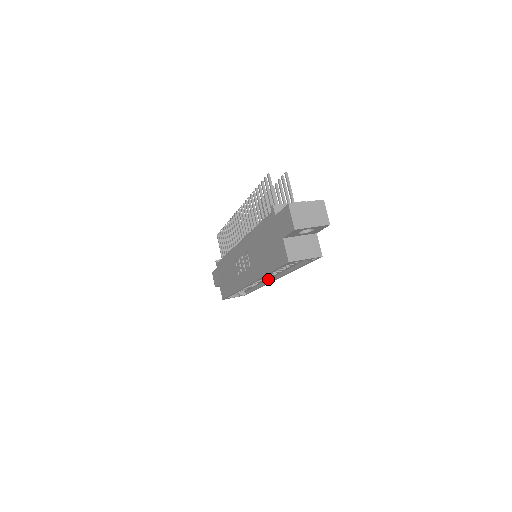
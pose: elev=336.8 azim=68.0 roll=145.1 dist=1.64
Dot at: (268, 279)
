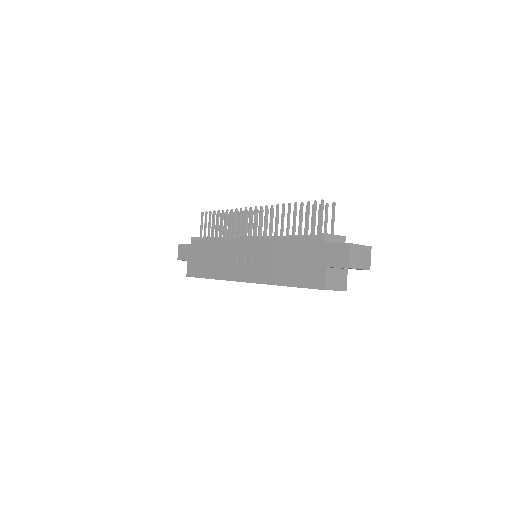
Dot at: occluded
